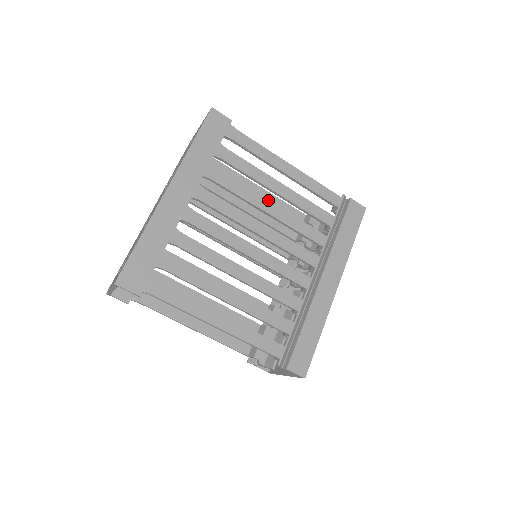
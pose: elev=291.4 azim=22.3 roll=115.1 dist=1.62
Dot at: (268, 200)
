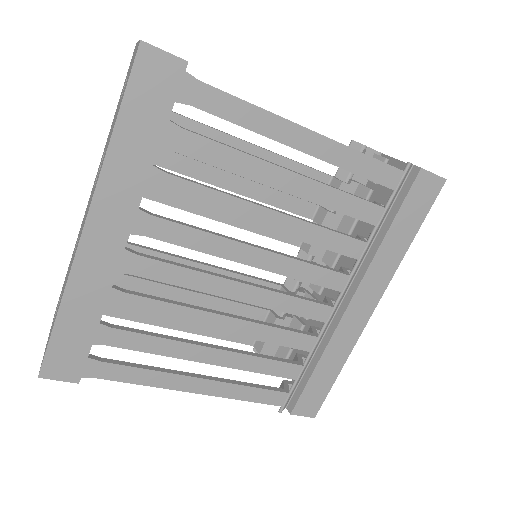
Dot at: (266, 207)
